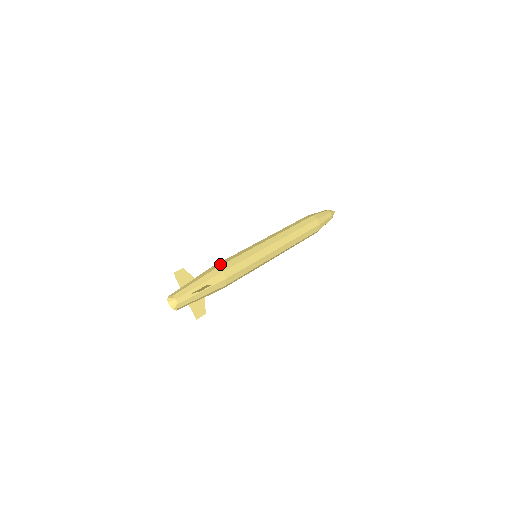
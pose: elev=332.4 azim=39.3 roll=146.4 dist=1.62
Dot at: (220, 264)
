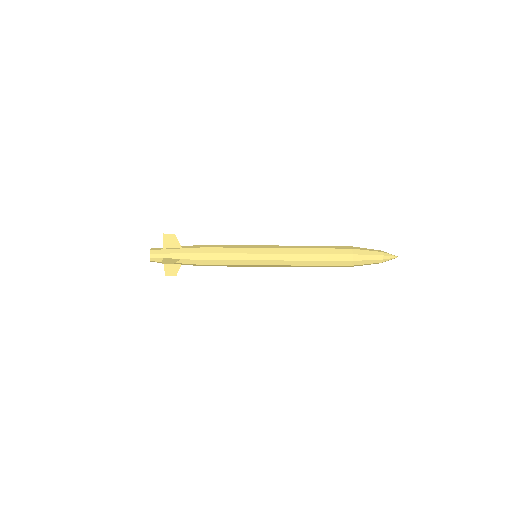
Dot at: occluded
